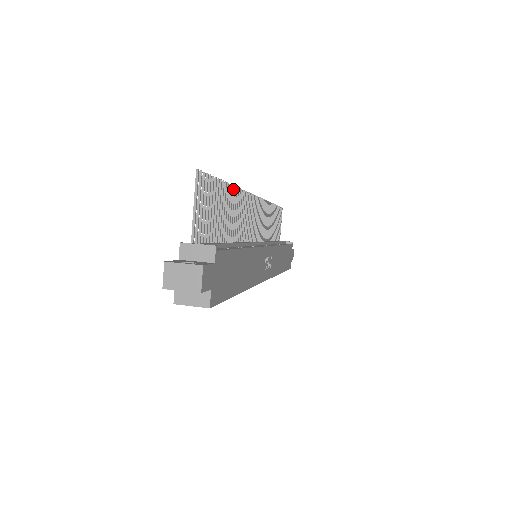
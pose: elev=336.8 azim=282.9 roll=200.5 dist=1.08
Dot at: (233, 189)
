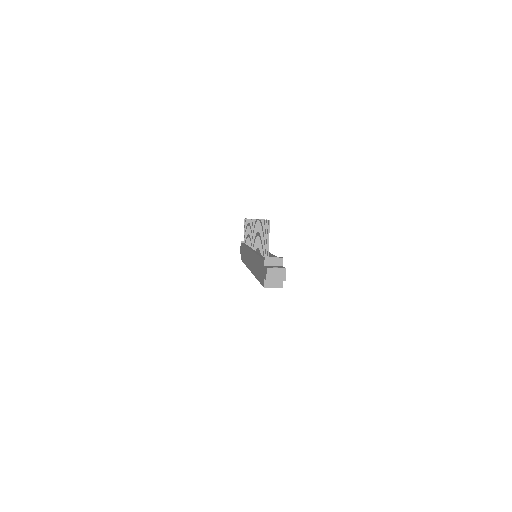
Dot at: (260, 221)
